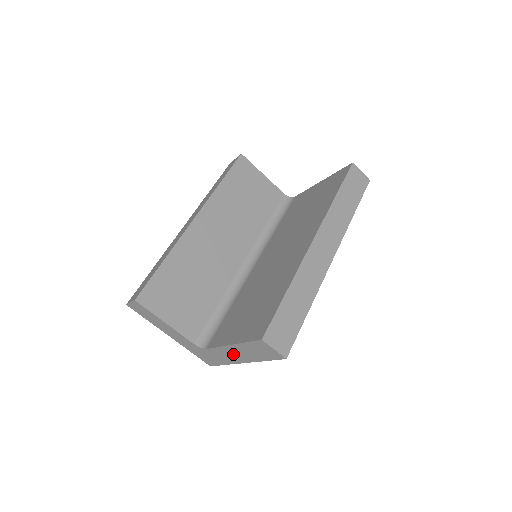
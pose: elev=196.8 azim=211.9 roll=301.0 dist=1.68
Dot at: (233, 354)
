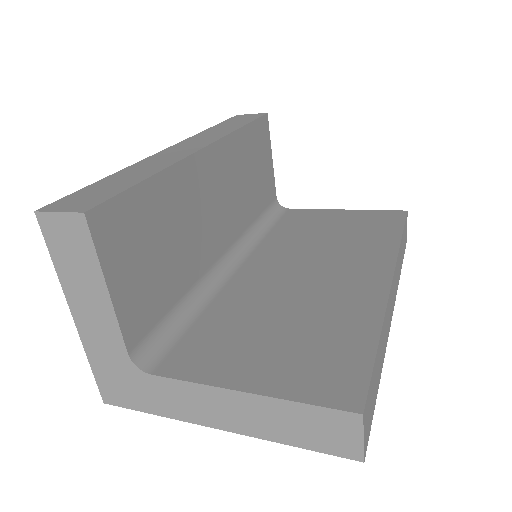
Dot at: (219, 407)
